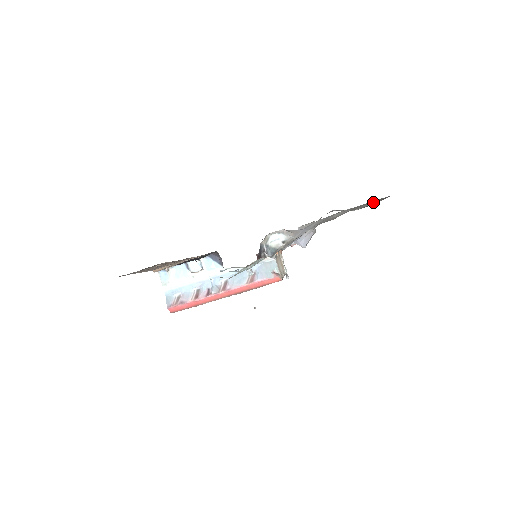
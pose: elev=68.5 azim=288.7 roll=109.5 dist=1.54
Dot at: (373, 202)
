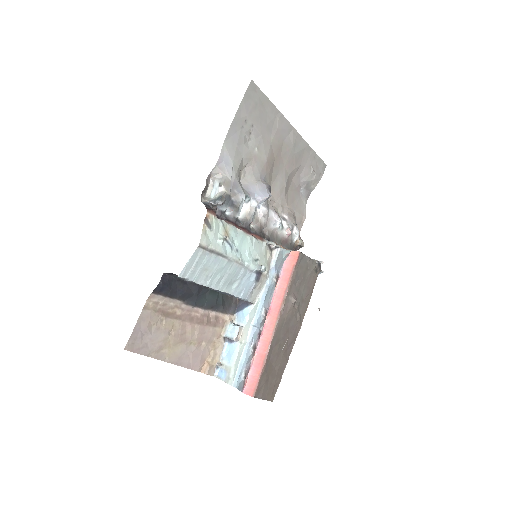
Dot at: (276, 122)
